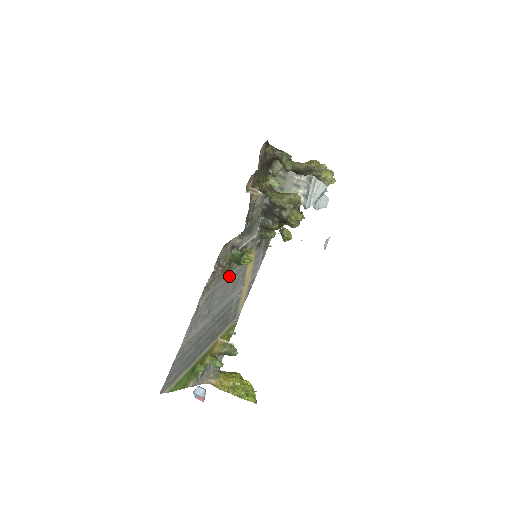
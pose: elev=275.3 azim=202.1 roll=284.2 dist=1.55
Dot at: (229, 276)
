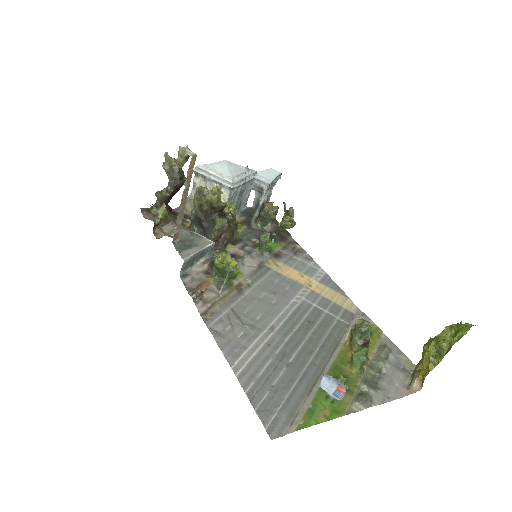
Dot at: (250, 292)
